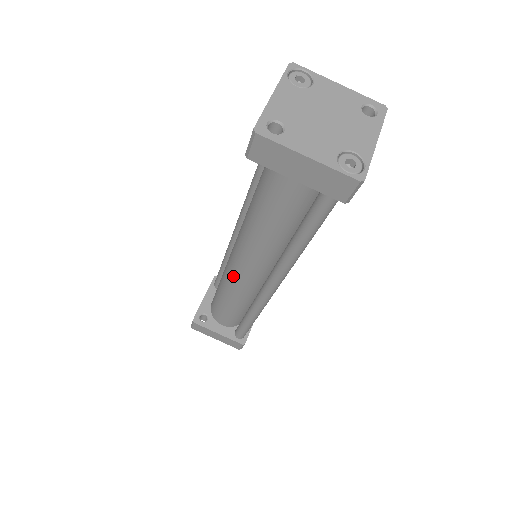
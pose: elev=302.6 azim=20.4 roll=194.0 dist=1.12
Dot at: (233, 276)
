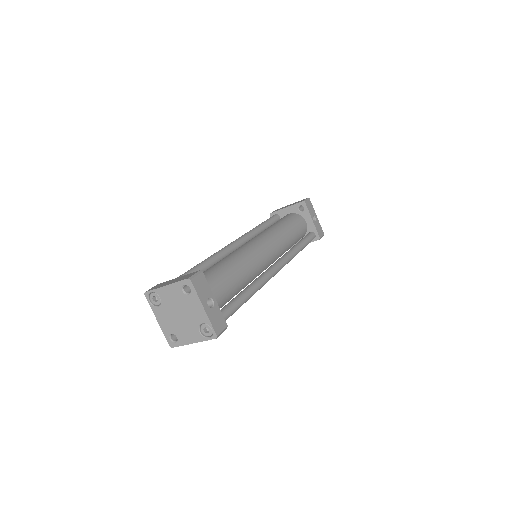
Dot at: occluded
